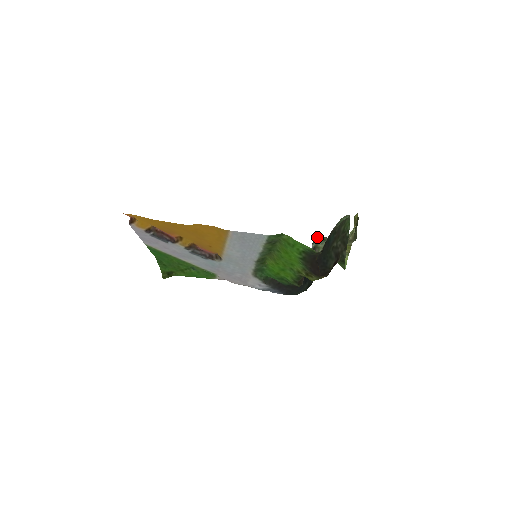
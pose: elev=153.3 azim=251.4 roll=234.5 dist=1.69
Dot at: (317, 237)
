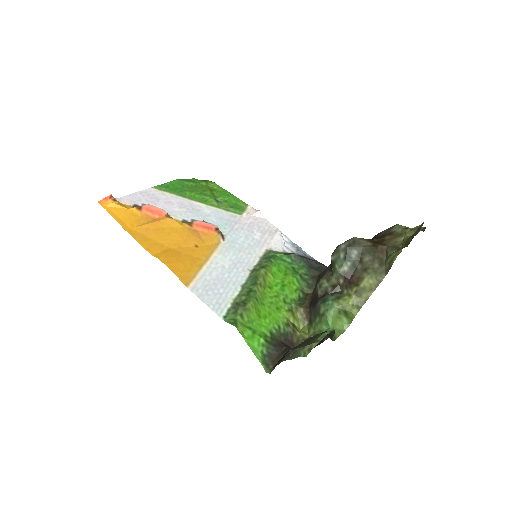
Dot at: (341, 246)
